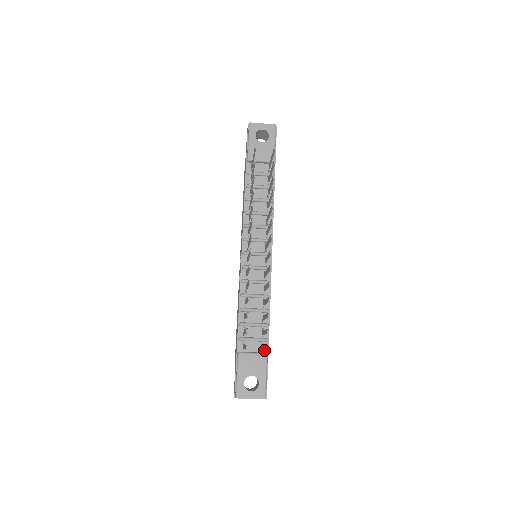
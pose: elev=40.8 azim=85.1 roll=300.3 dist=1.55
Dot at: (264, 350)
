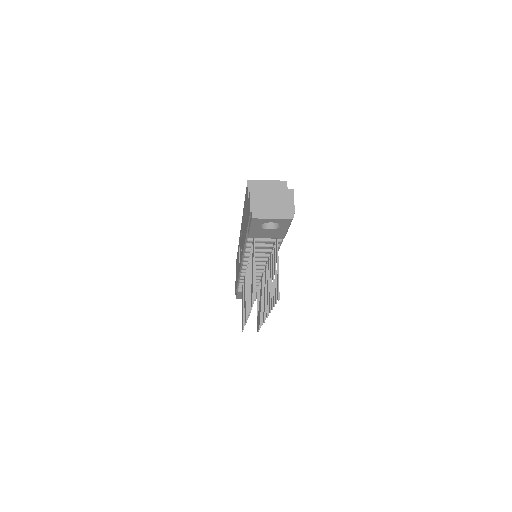
Dot at: occluded
